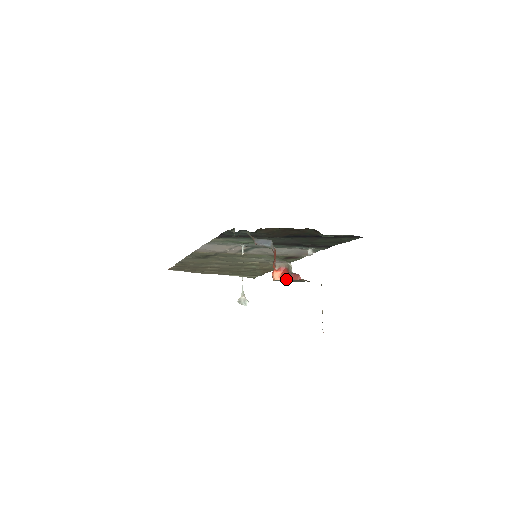
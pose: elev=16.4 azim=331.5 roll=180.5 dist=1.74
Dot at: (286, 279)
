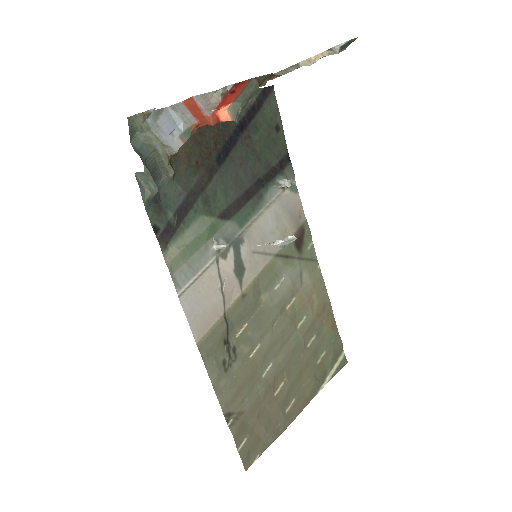
Dot at: (236, 98)
